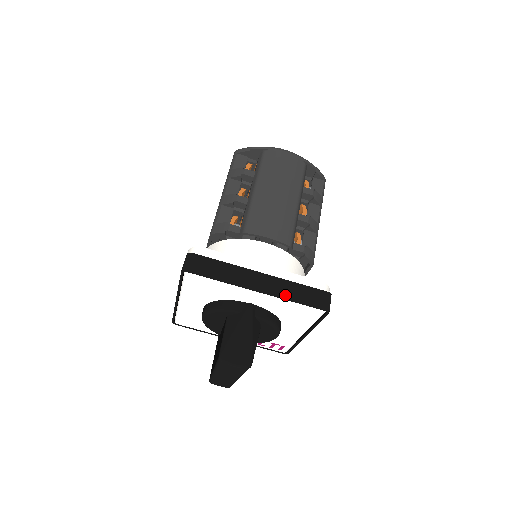
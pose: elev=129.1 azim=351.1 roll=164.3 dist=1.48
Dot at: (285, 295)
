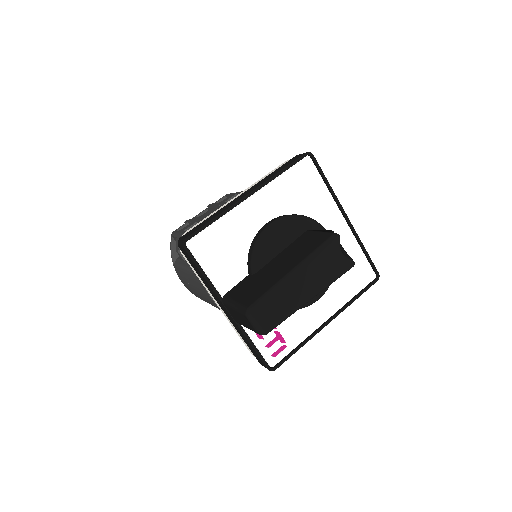
Dot at: (358, 239)
